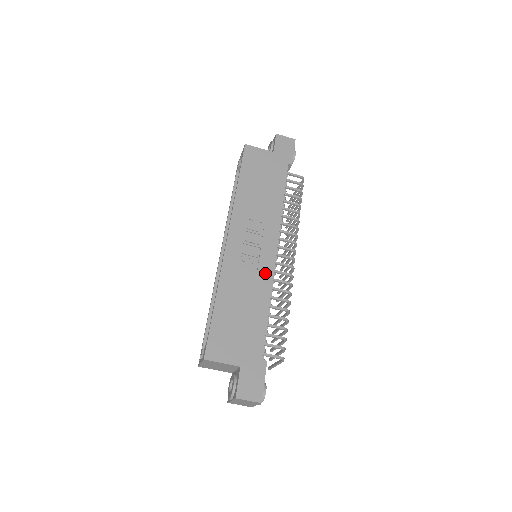
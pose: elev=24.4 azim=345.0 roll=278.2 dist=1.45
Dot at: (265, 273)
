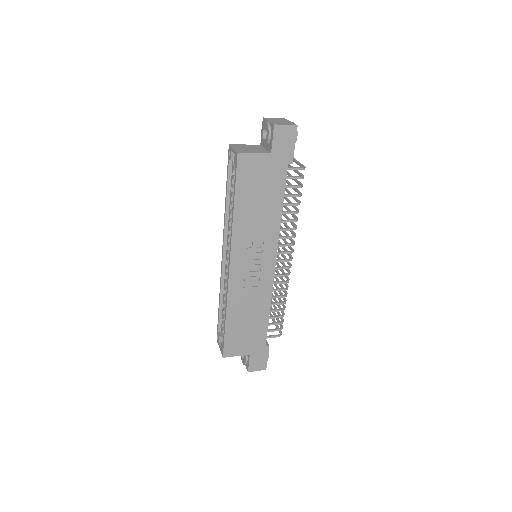
Dot at: (266, 286)
